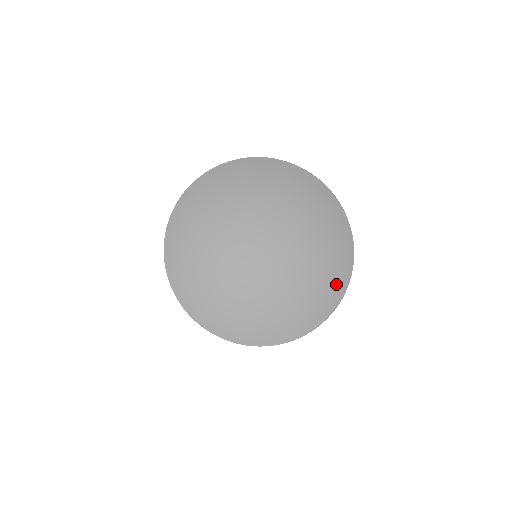
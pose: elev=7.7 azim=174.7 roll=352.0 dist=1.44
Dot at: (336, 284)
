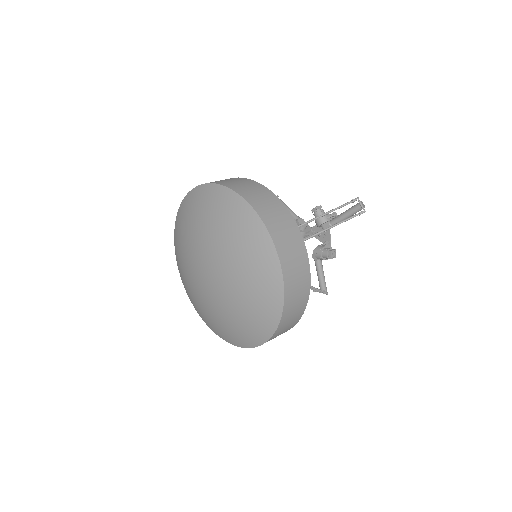
Dot at: (258, 331)
